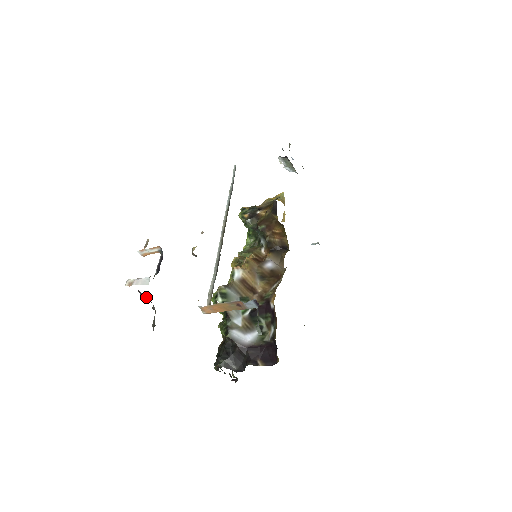
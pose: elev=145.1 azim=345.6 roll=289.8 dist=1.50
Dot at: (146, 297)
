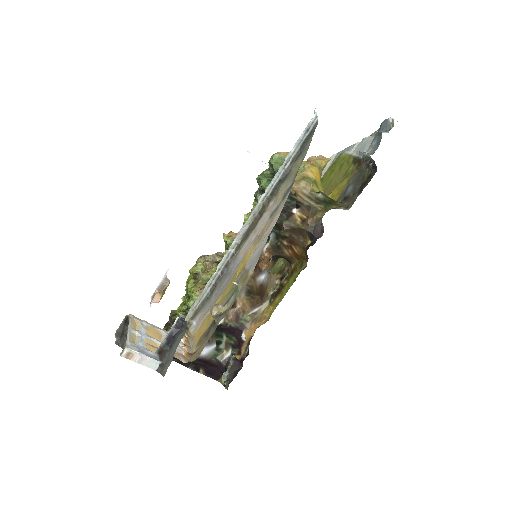
Dot at: occluded
